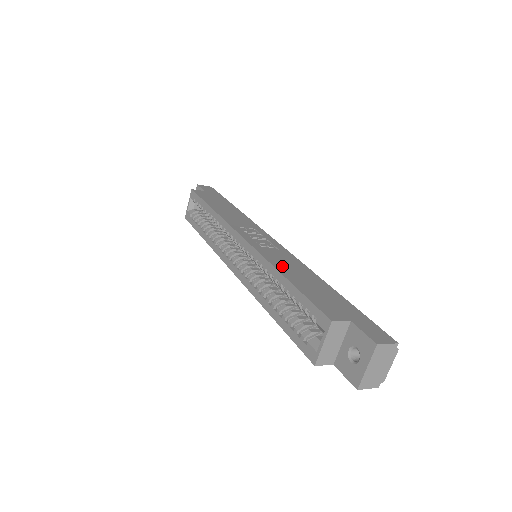
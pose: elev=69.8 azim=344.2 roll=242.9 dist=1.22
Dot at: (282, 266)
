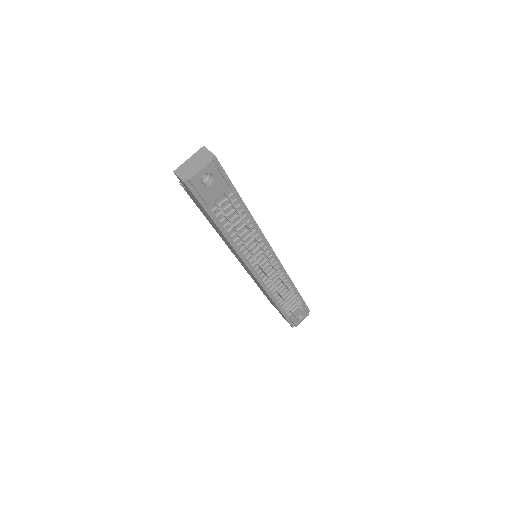
Dot at: occluded
